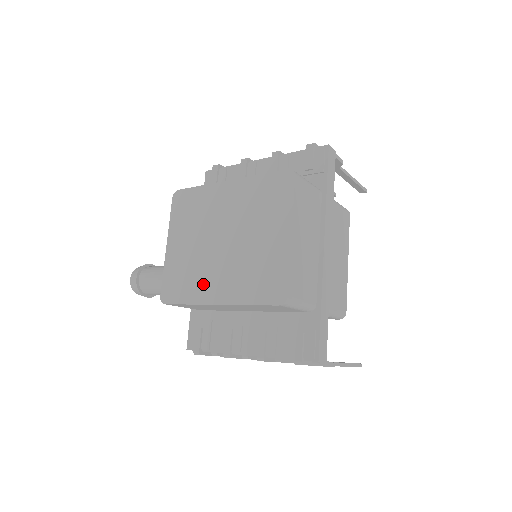
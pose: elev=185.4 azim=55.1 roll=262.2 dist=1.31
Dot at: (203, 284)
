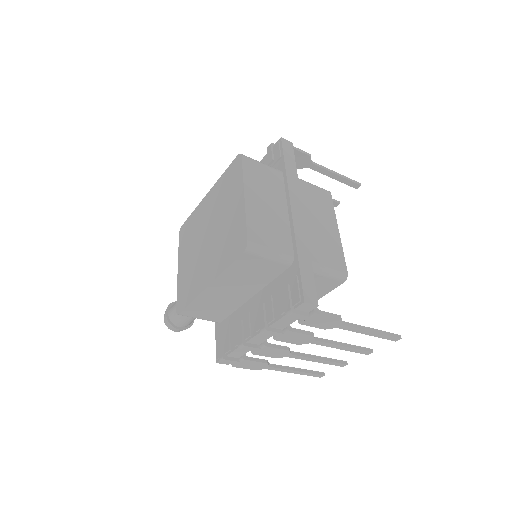
Dot at: (199, 278)
